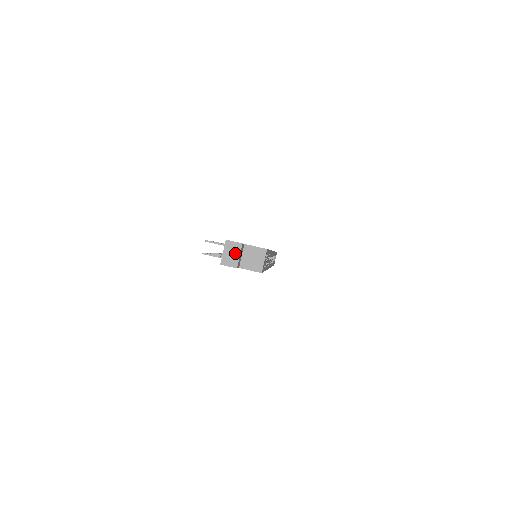
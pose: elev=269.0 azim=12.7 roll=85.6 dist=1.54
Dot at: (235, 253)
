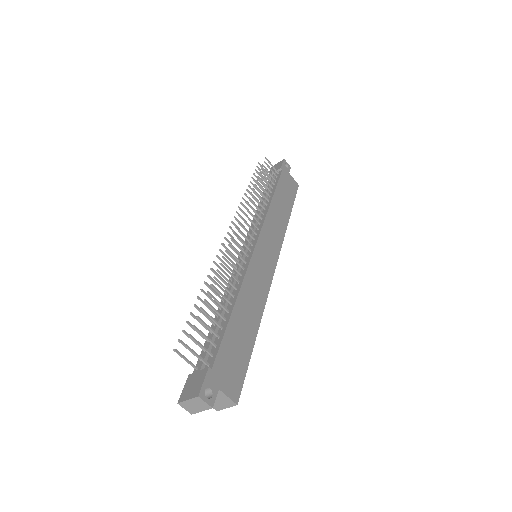
Dot at: (199, 408)
